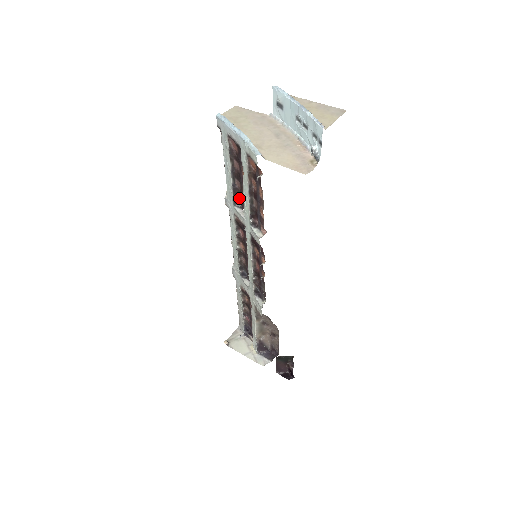
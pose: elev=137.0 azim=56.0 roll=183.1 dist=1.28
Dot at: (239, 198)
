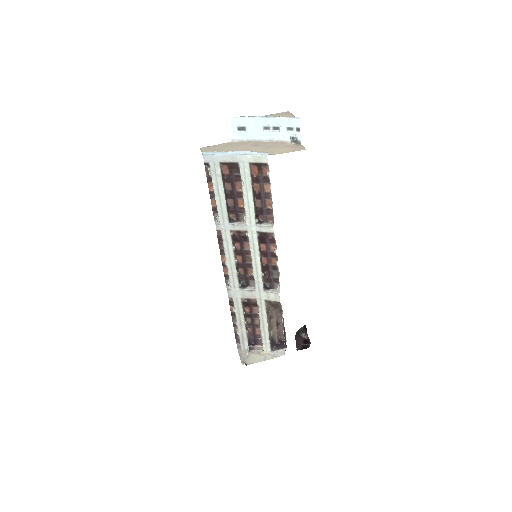
Dot at: (232, 215)
